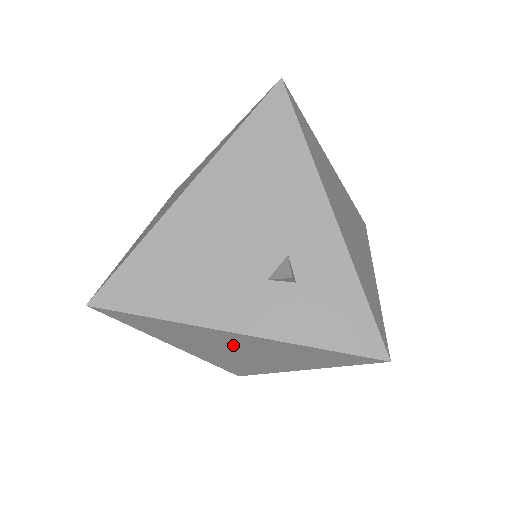
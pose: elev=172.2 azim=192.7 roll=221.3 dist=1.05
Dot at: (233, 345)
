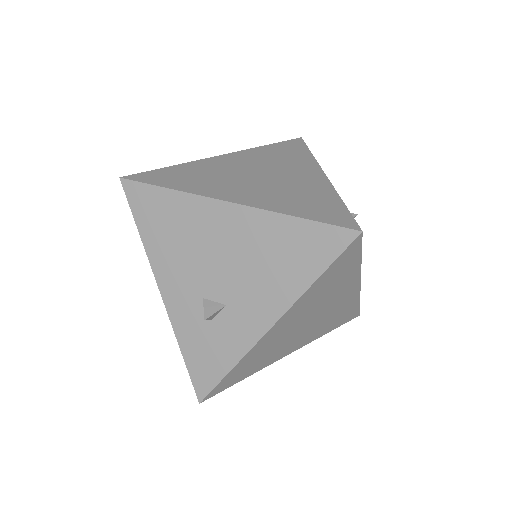
Dot at: occluded
